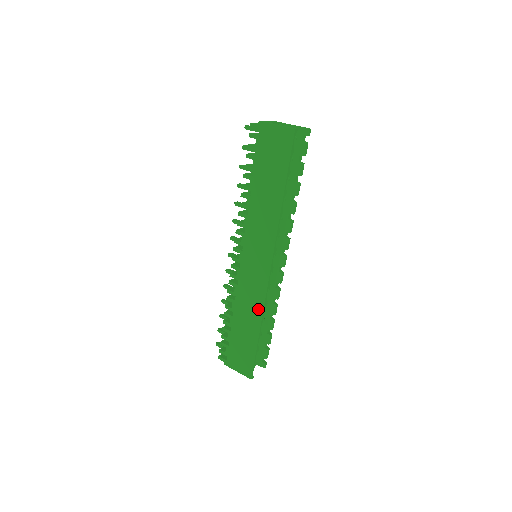
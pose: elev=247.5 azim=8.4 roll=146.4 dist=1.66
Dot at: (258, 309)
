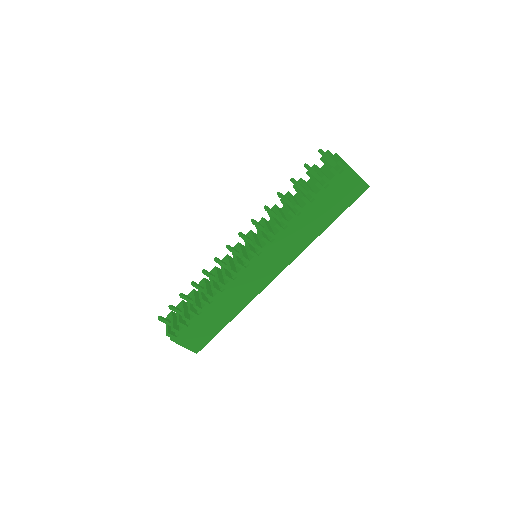
Dot at: (243, 303)
